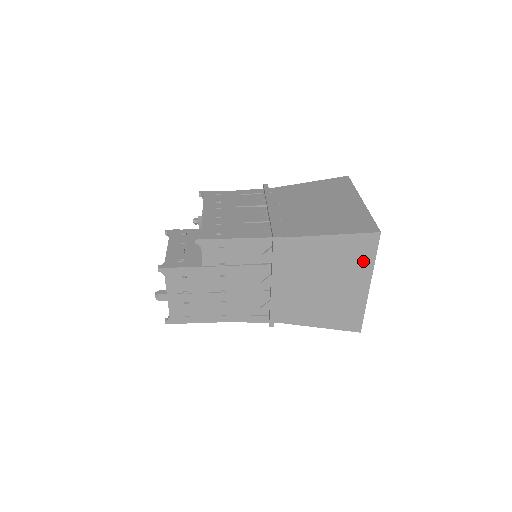
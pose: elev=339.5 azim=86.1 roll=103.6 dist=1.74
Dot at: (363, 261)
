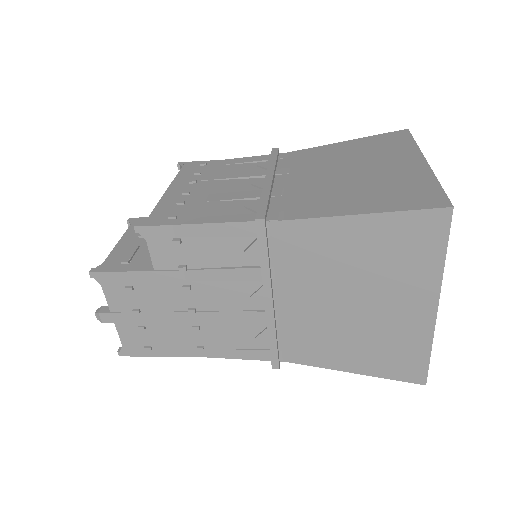
Dot at: (422, 262)
